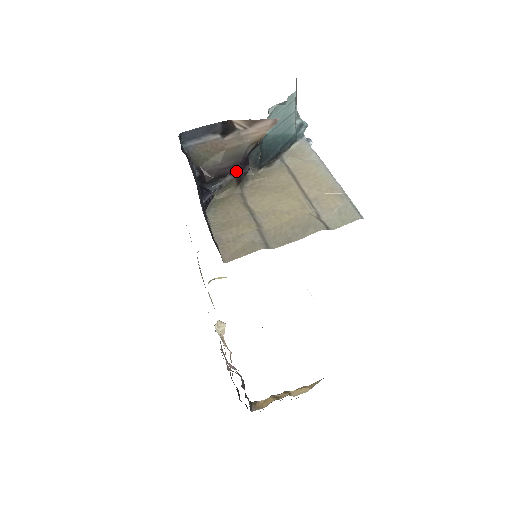
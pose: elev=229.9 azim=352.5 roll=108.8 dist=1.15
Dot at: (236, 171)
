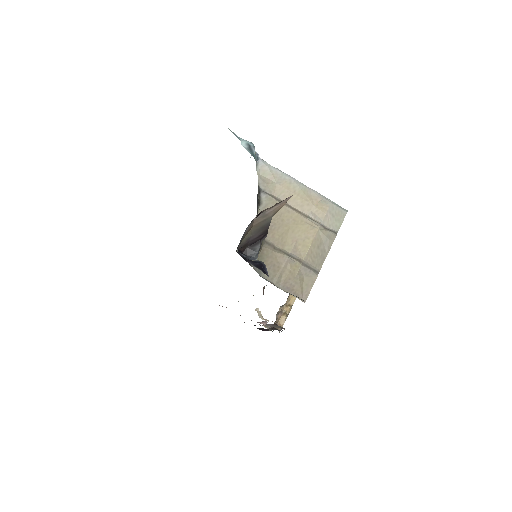
Dot at: (265, 235)
